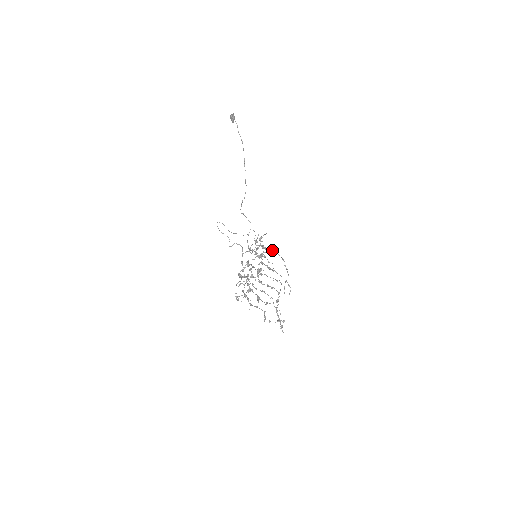
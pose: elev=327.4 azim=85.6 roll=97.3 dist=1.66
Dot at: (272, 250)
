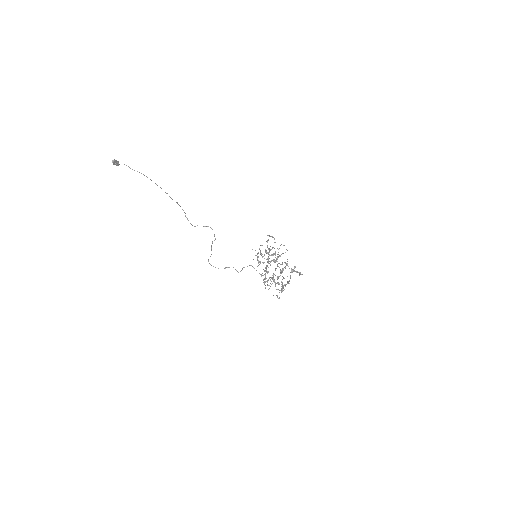
Dot at: occluded
